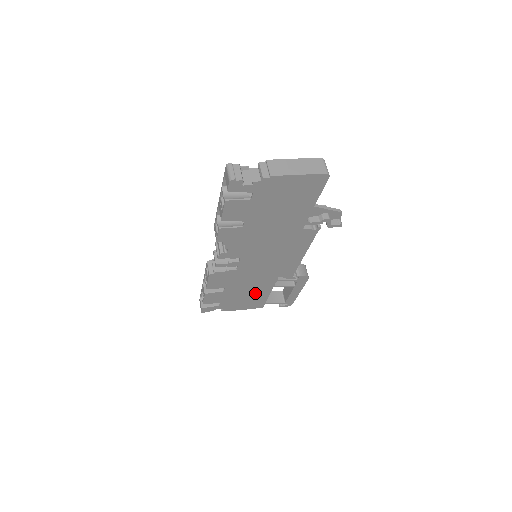
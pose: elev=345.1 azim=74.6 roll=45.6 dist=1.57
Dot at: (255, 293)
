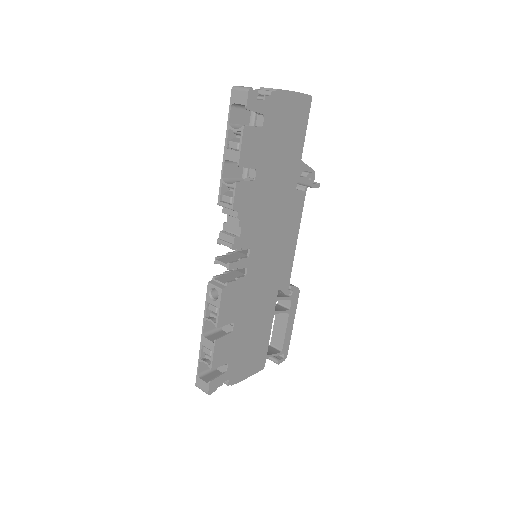
Dot at: (259, 332)
